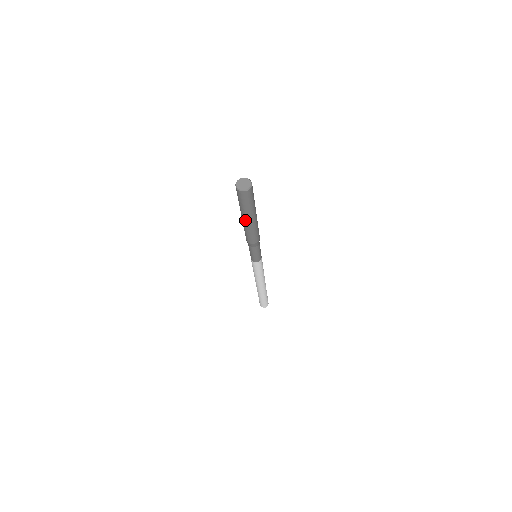
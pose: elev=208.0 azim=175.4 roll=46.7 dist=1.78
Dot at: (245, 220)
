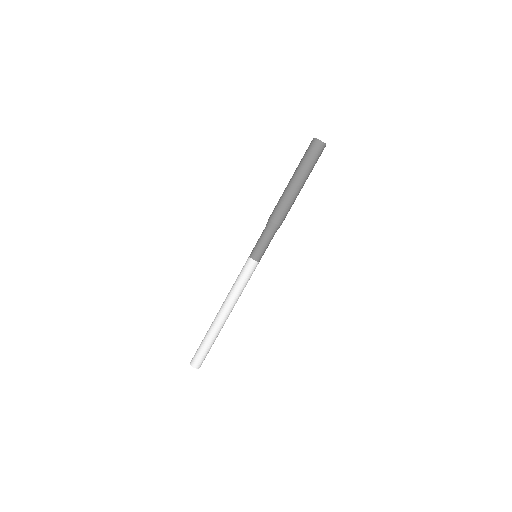
Dot at: (299, 186)
